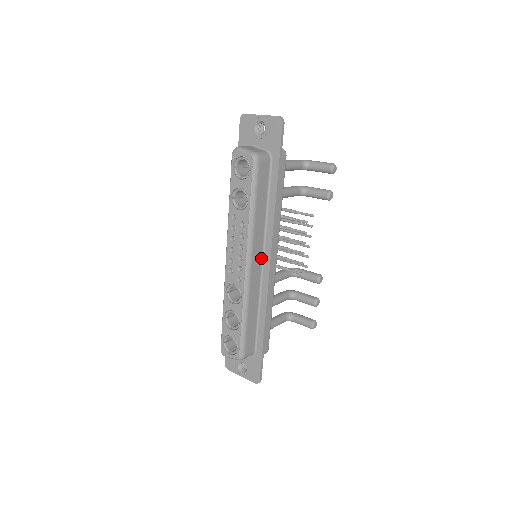
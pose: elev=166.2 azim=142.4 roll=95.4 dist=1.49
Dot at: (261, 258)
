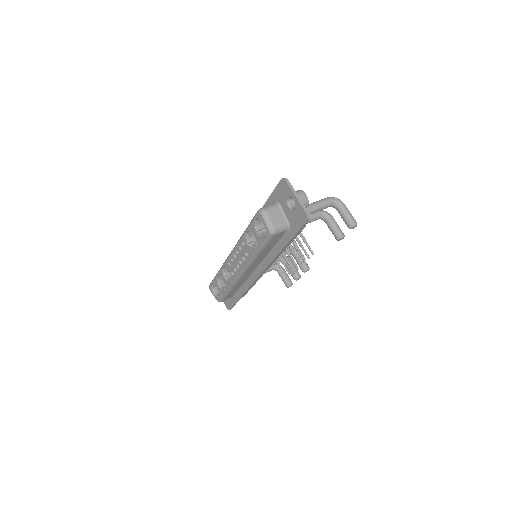
Dot at: (255, 268)
